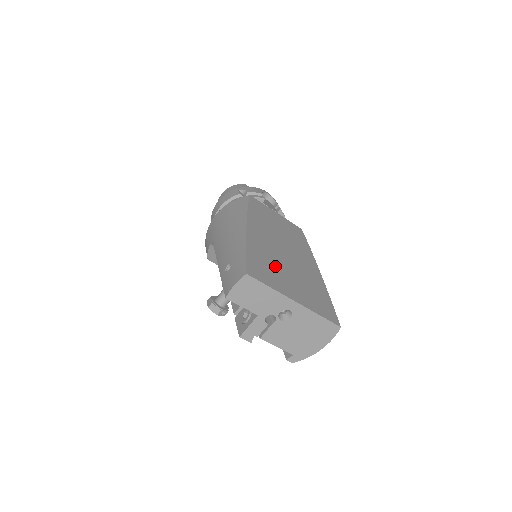
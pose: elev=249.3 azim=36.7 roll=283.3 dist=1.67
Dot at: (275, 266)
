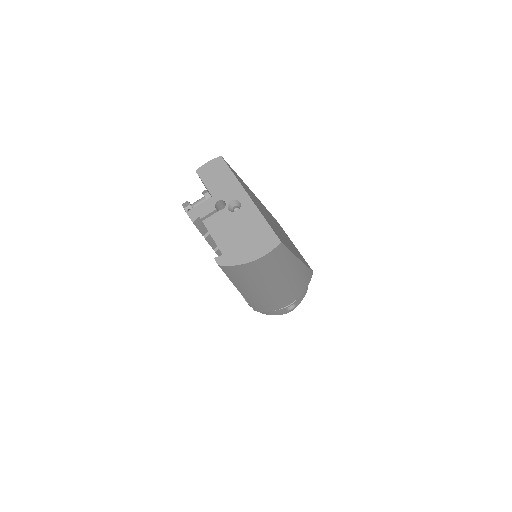
Dot at: (254, 198)
